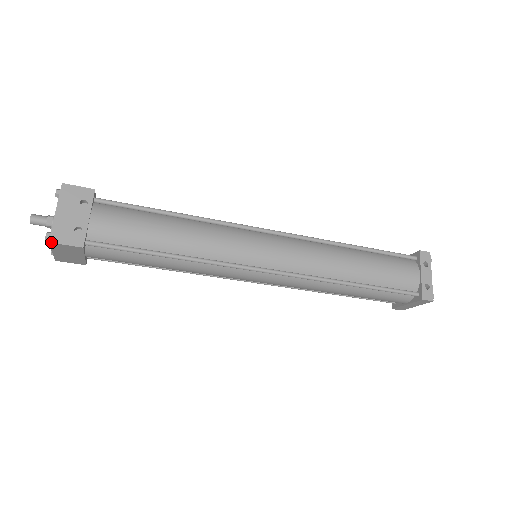
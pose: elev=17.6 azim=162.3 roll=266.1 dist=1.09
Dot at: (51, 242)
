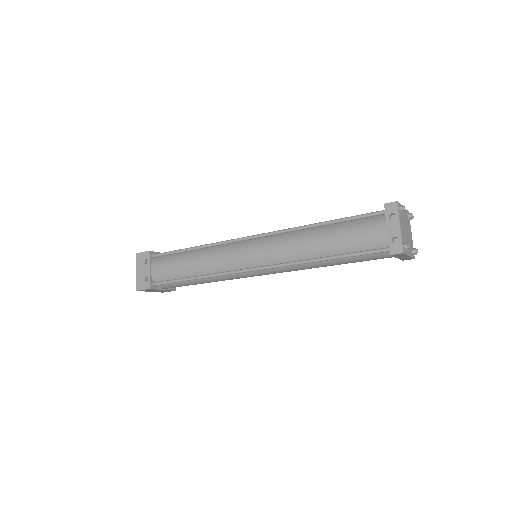
Dot at: (137, 290)
